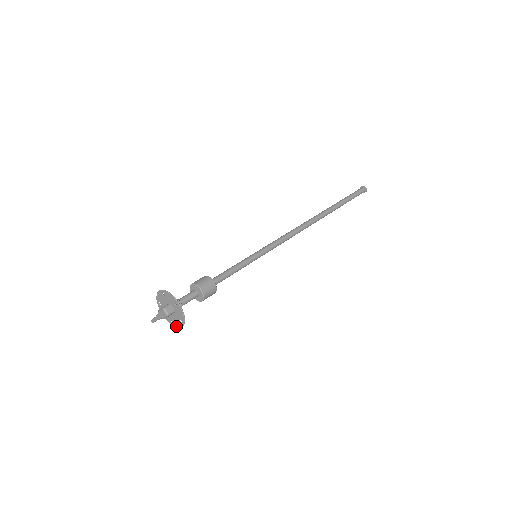
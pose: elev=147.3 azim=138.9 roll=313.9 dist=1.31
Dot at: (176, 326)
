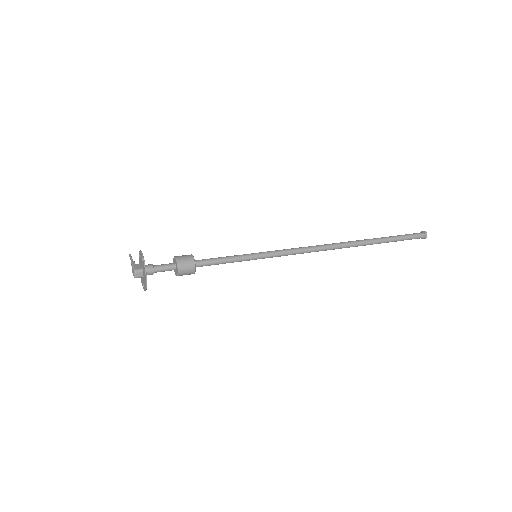
Dot at: (141, 281)
